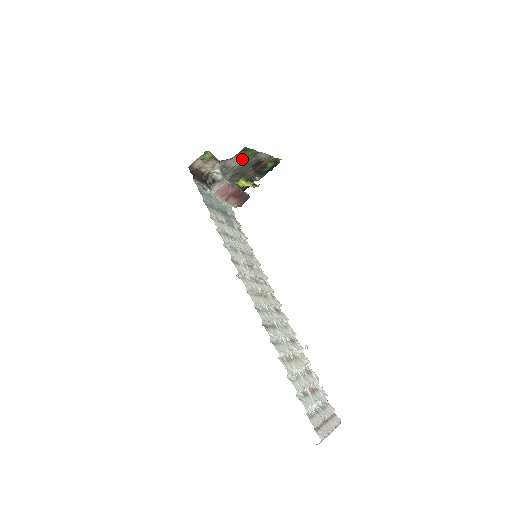
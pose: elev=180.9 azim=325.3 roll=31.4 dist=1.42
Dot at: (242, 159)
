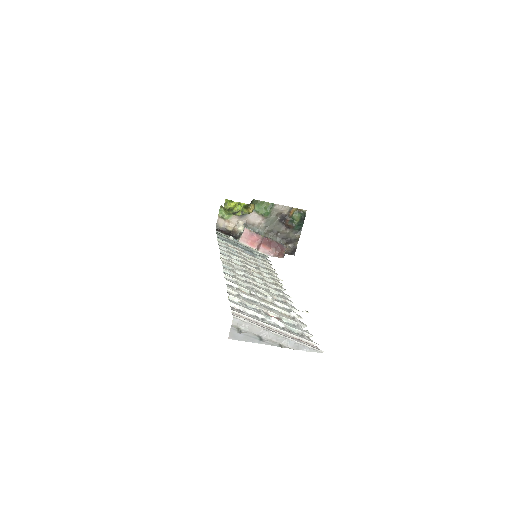
Dot at: (260, 213)
